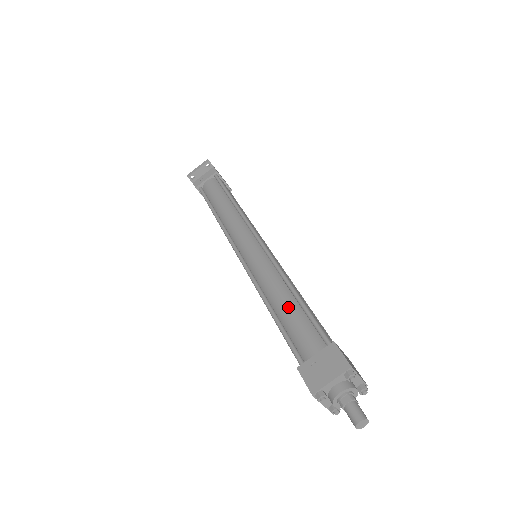
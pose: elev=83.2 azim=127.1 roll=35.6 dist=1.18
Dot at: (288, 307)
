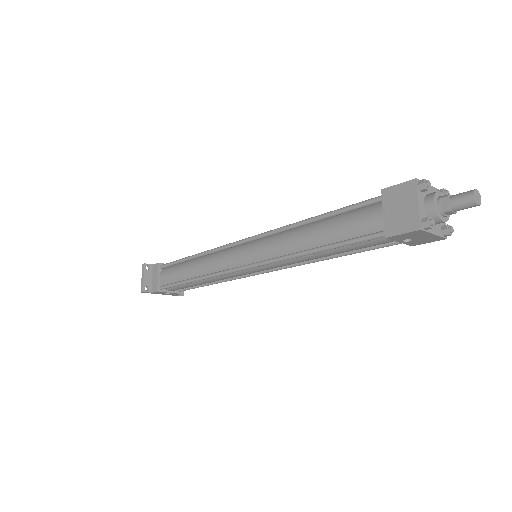
Dot at: (322, 230)
